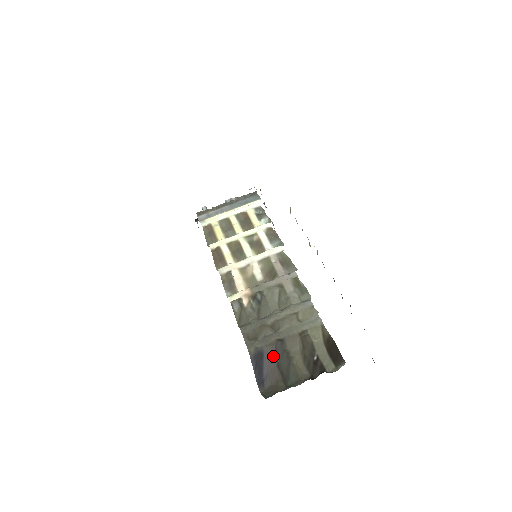
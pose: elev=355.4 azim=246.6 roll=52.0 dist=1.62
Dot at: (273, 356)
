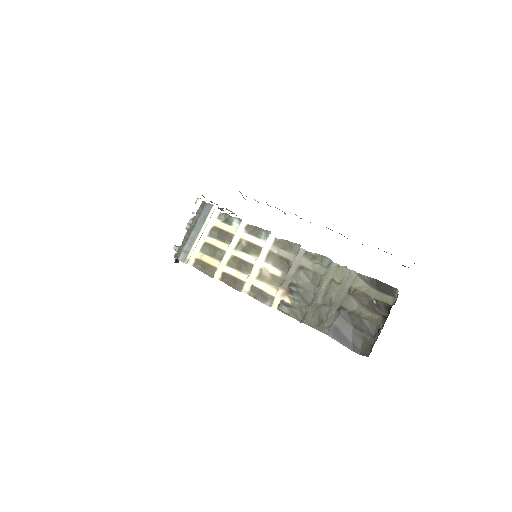
Dot at: (345, 324)
